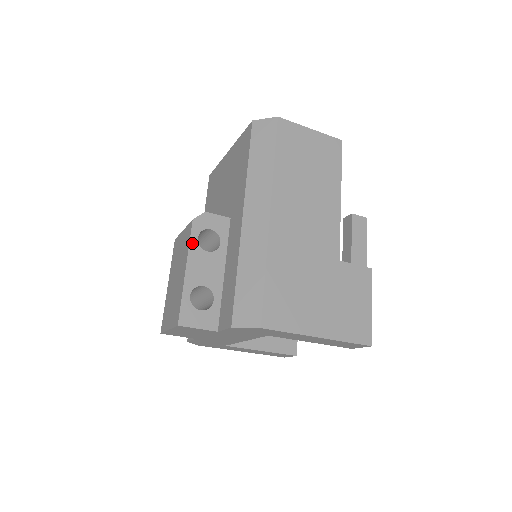
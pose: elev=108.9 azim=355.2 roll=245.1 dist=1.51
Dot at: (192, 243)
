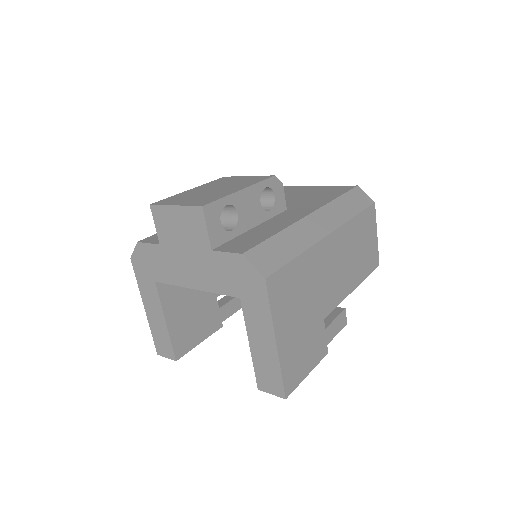
Dot at: (261, 184)
